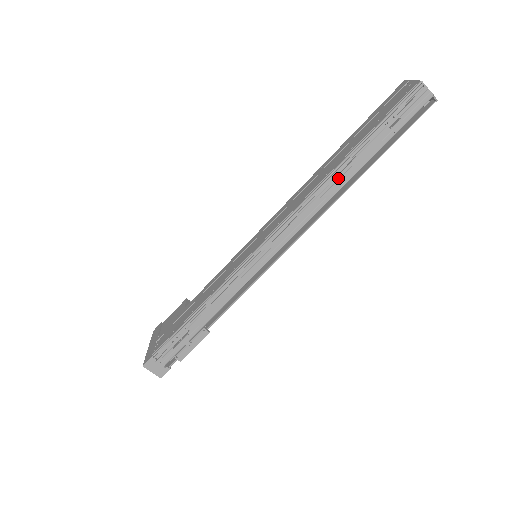
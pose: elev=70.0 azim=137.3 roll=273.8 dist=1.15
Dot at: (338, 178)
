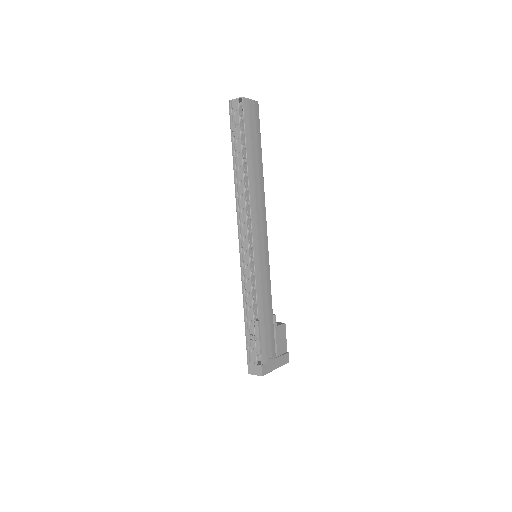
Dot at: (238, 177)
